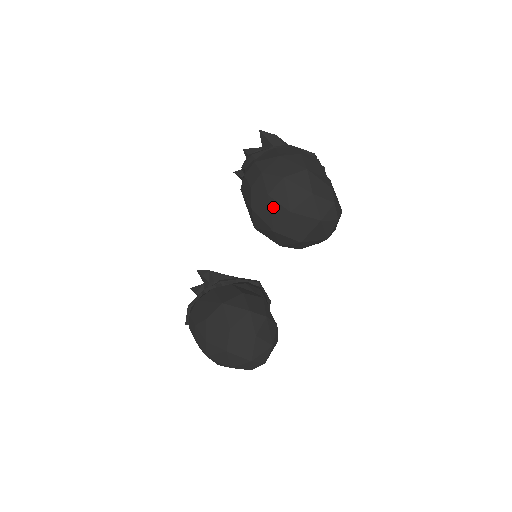
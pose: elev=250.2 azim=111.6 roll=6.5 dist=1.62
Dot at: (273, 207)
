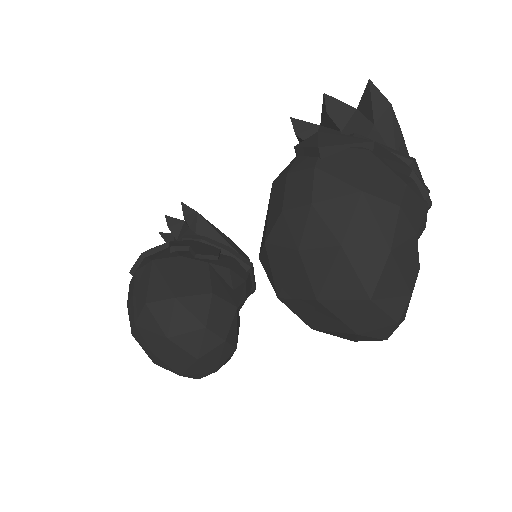
Dot at: (296, 272)
